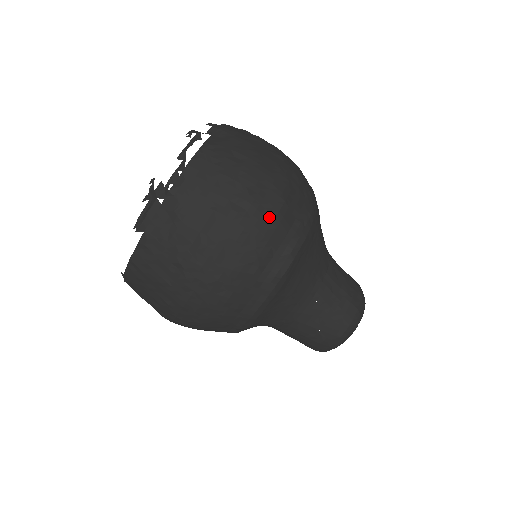
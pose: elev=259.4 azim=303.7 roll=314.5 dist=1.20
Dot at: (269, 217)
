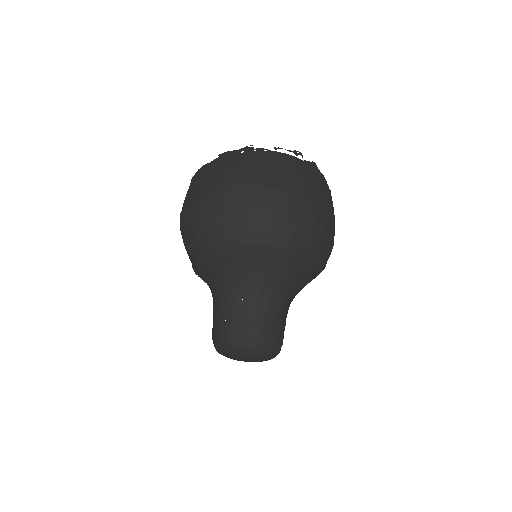
Dot at: (269, 208)
